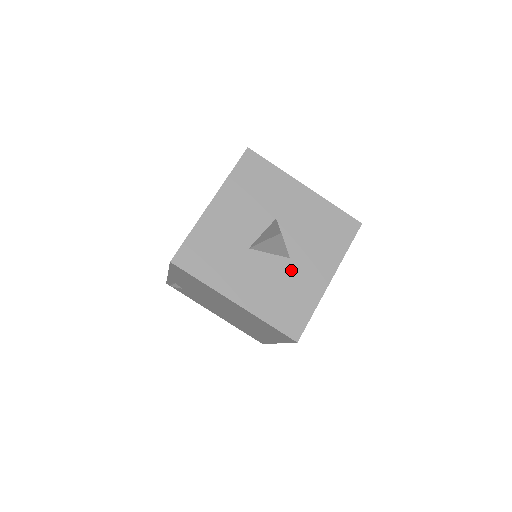
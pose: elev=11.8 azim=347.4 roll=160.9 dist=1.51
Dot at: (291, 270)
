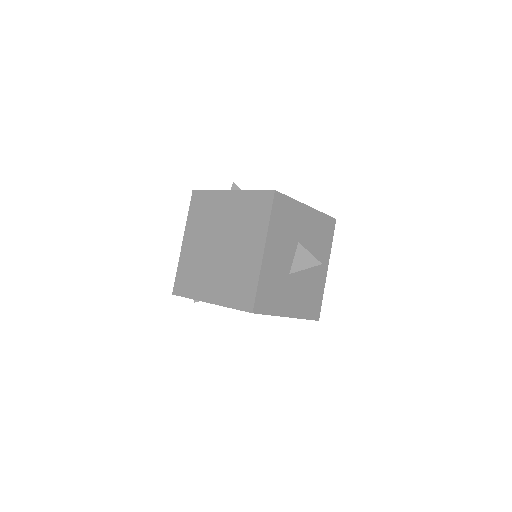
Dot at: (310, 275)
